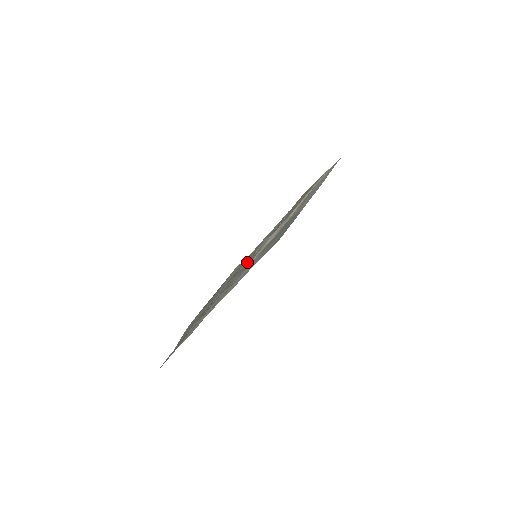
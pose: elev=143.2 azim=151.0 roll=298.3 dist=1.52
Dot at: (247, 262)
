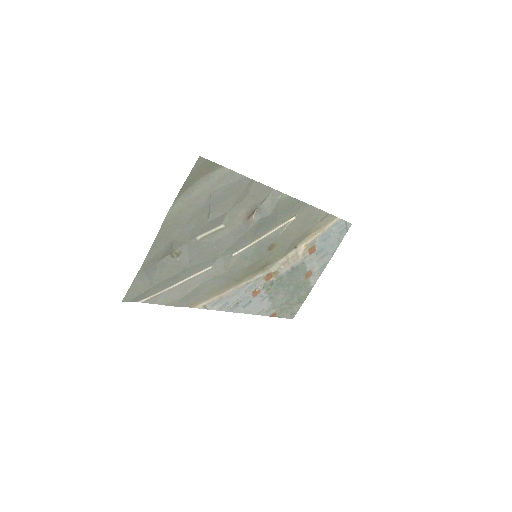
Dot at: (242, 215)
